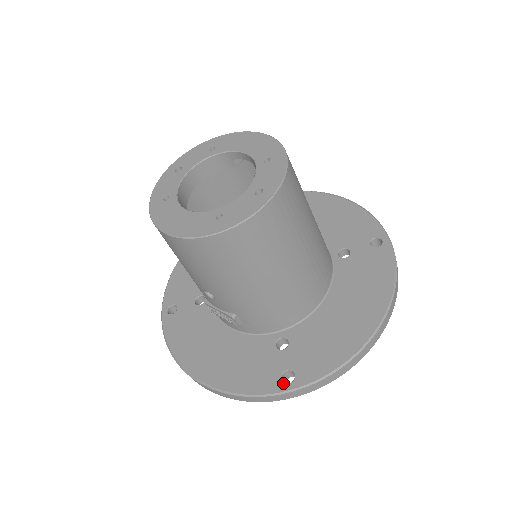
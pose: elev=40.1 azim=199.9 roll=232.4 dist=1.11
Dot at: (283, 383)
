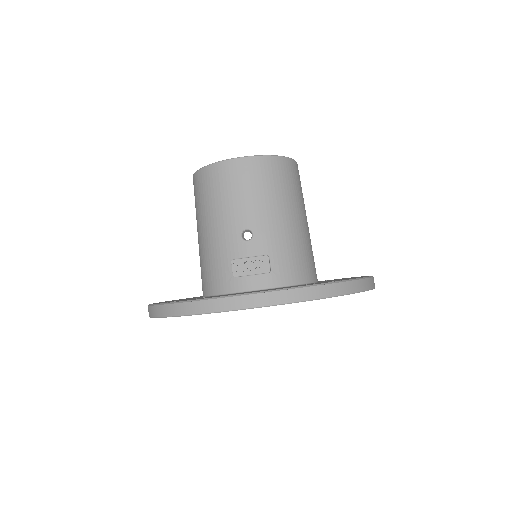
Dot at: occluded
